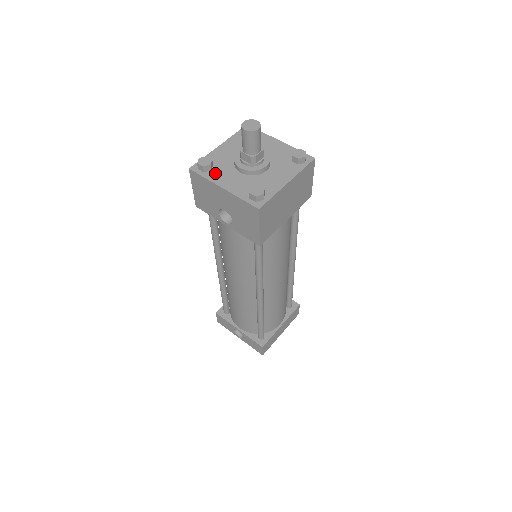
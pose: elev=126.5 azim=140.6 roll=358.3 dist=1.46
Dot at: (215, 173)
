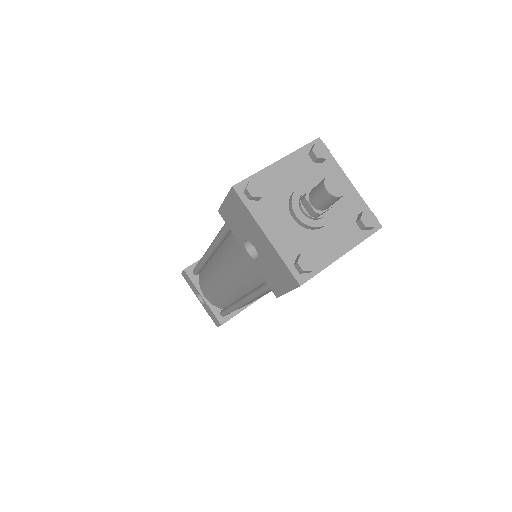
Dot at: (263, 207)
